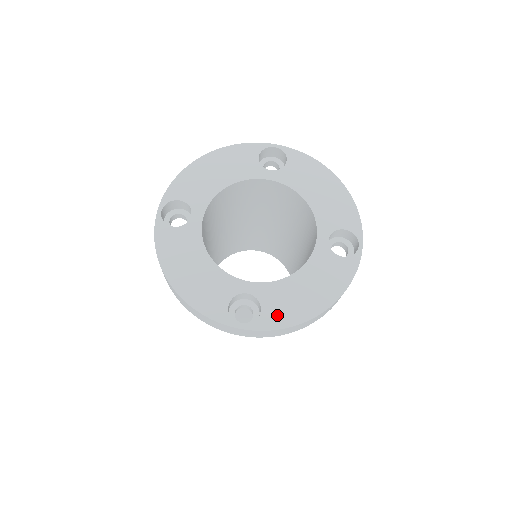
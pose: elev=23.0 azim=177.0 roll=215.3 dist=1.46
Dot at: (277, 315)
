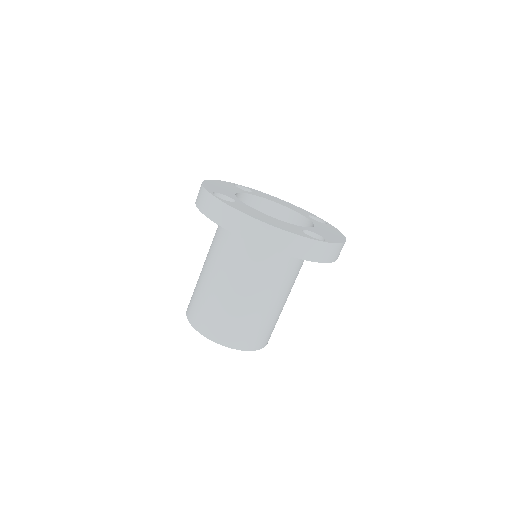
Dot at: (331, 238)
